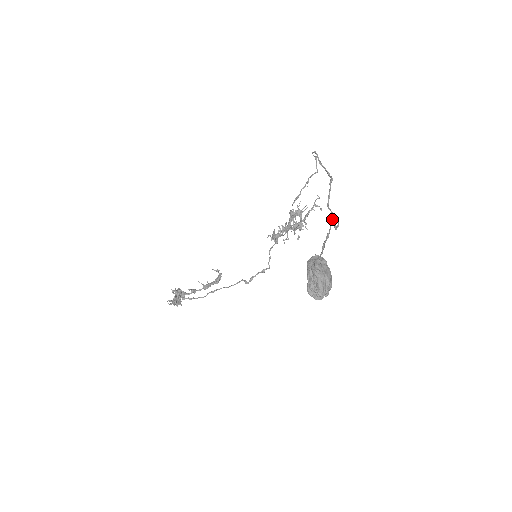
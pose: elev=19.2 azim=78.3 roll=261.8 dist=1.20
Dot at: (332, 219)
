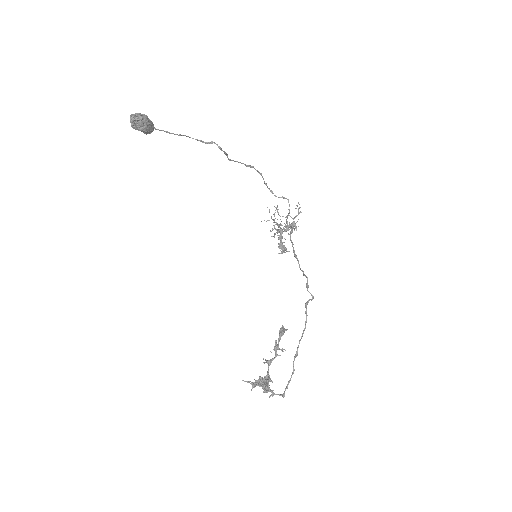
Dot at: occluded
